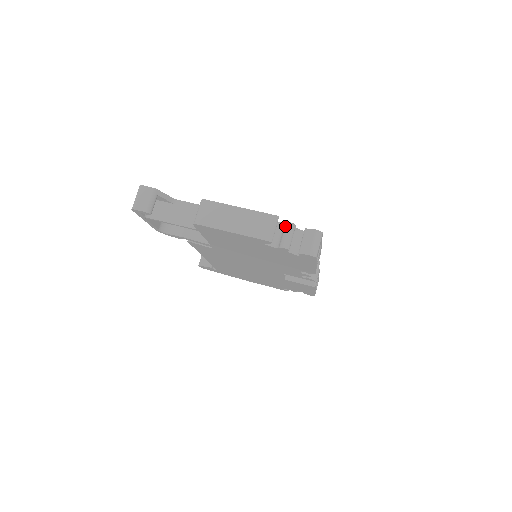
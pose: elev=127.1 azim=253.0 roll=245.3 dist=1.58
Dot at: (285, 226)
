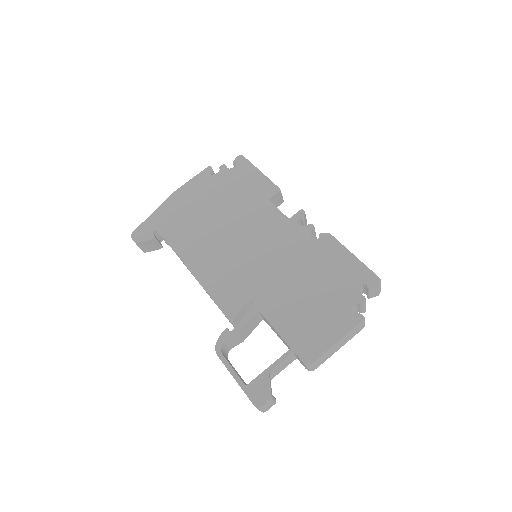
Dot at: (361, 306)
